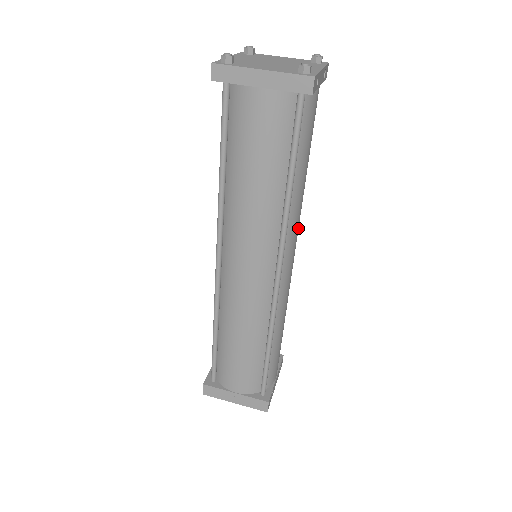
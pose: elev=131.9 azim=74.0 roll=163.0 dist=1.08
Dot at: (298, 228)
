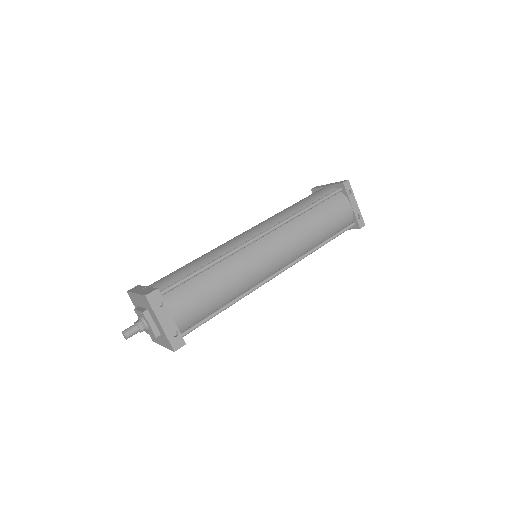
Dot at: (292, 245)
